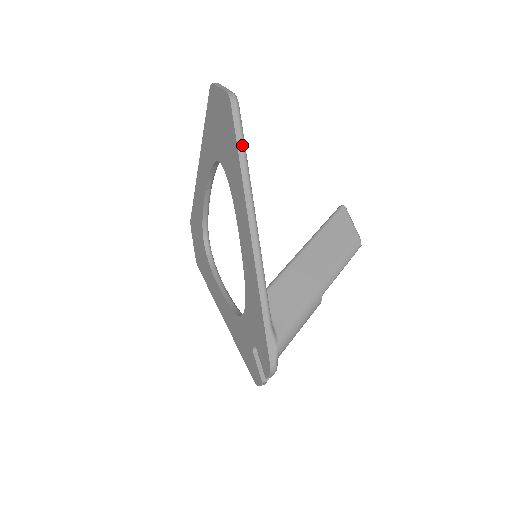
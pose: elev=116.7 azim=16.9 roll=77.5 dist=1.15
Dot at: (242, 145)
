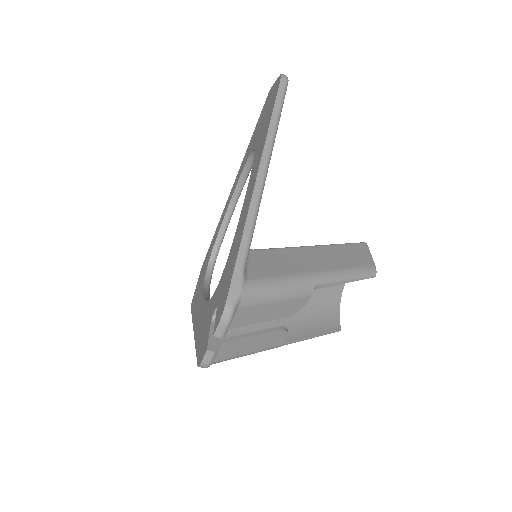
Dot at: (279, 106)
